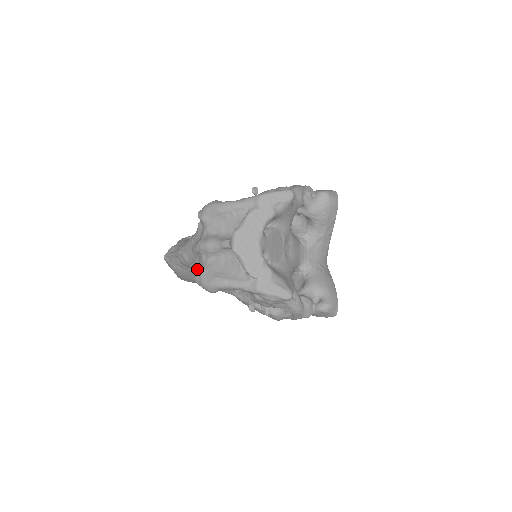
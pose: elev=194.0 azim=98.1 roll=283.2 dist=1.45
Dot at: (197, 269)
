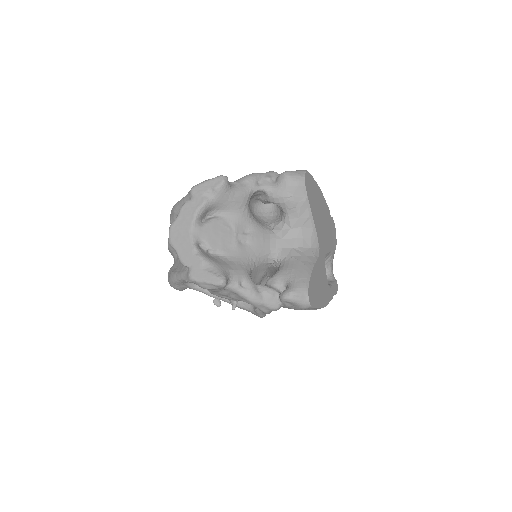
Dot at: occluded
